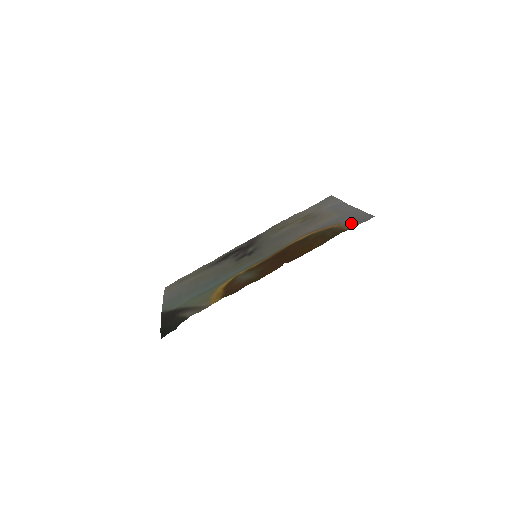
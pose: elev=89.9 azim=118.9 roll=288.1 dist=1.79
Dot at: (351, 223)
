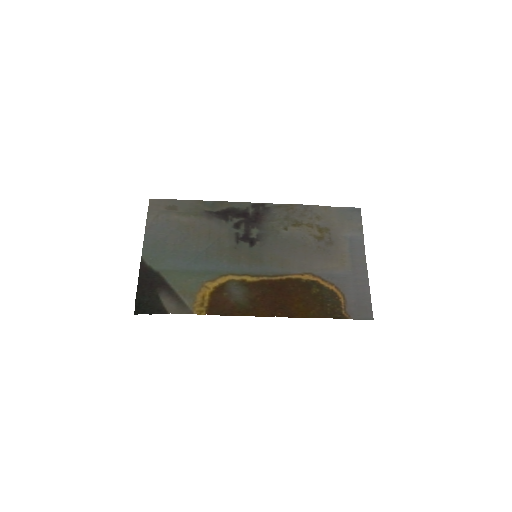
Dot at: (352, 306)
